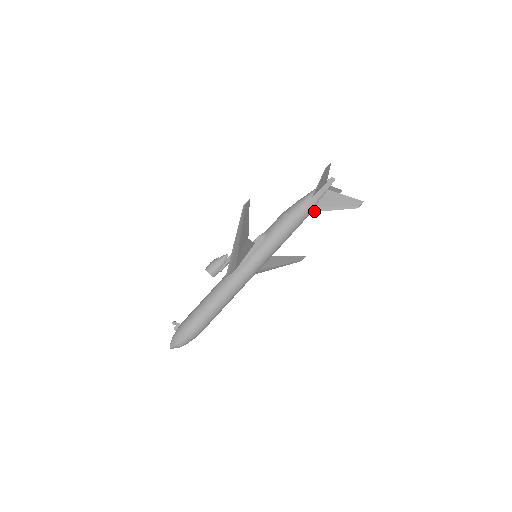
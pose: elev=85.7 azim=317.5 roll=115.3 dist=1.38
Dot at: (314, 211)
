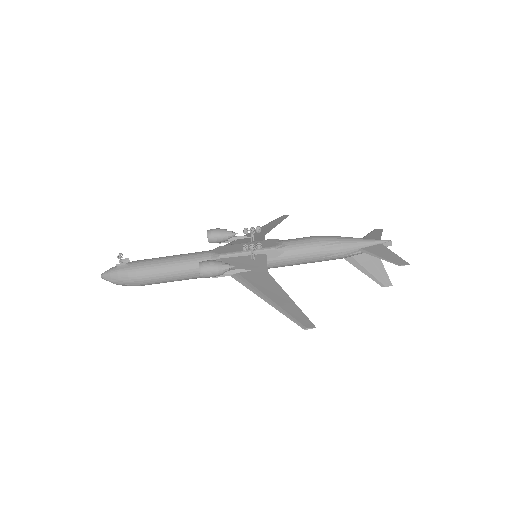
Dot at: (346, 259)
